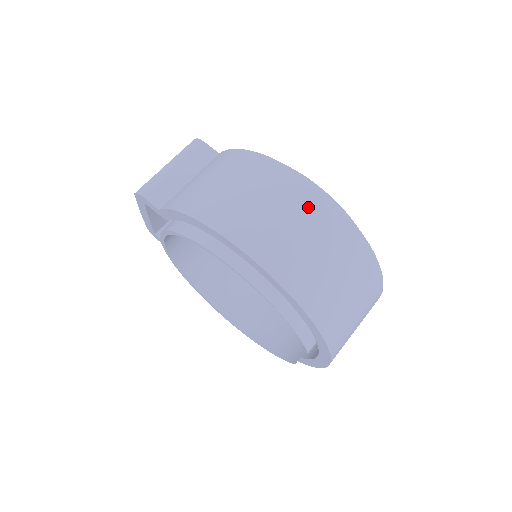
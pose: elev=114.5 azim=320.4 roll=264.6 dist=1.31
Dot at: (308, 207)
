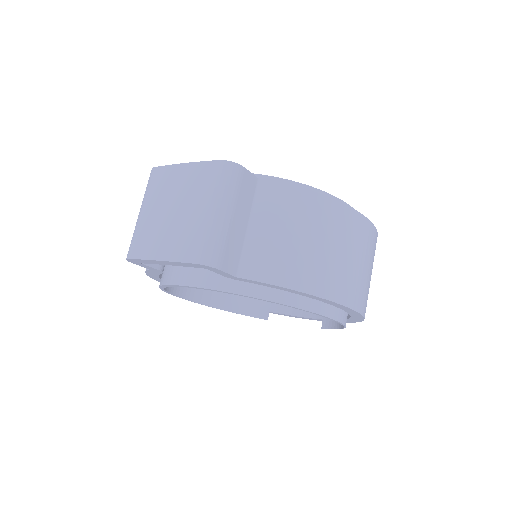
Dot at: (372, 247)
